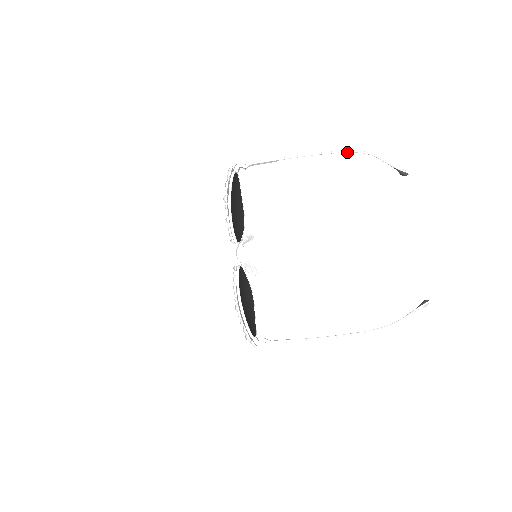
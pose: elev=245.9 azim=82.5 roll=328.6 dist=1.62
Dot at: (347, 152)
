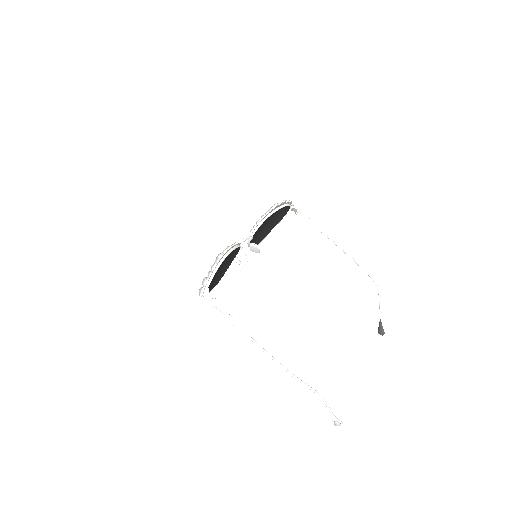
Dot at: (365, 271)
